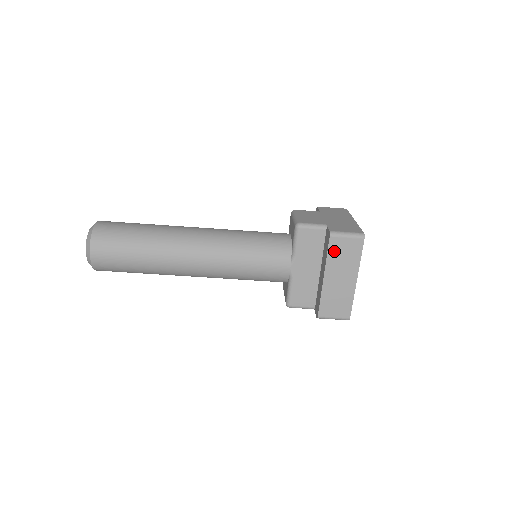
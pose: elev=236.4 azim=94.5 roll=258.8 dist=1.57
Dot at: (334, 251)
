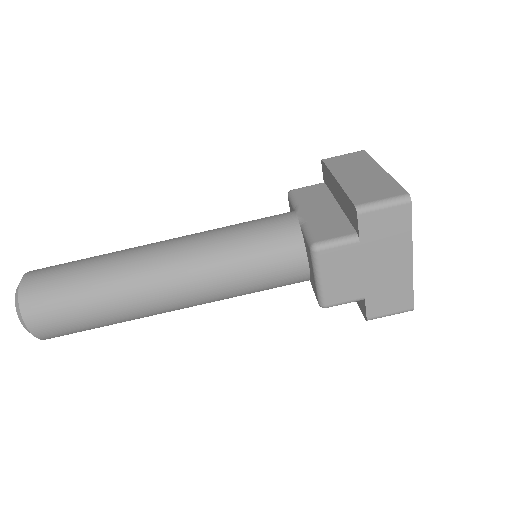
Dot at: (335, 164)
